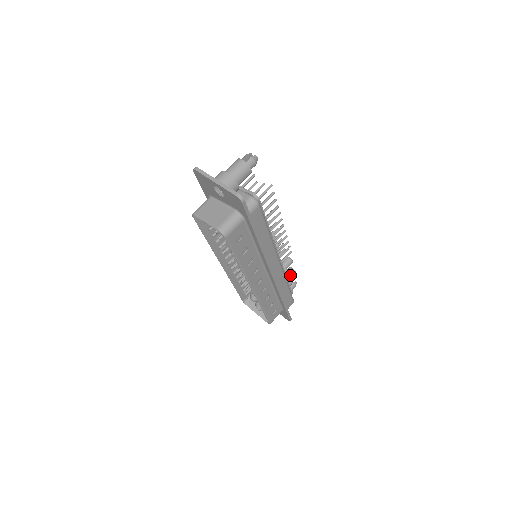
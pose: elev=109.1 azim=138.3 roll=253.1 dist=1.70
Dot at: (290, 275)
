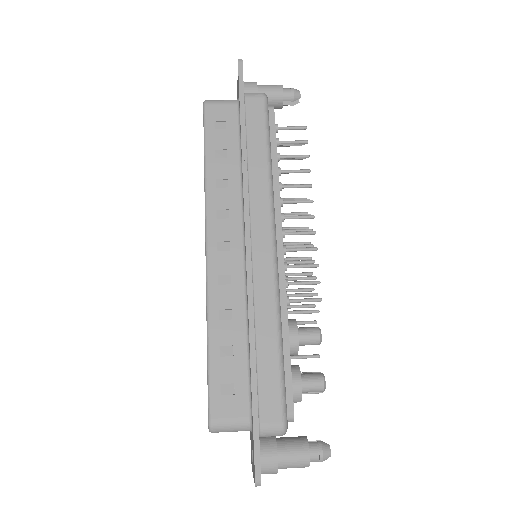
Dot at: (309, 376)
